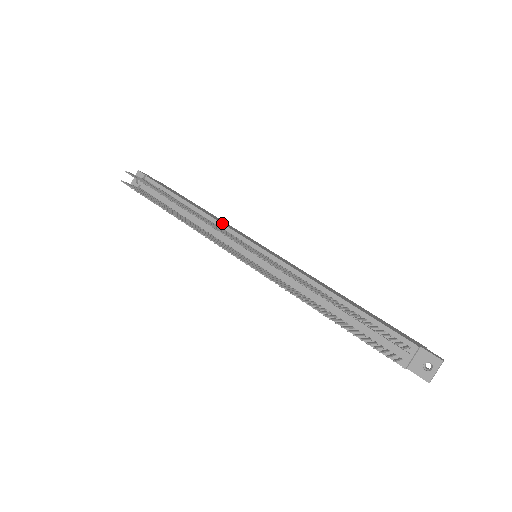
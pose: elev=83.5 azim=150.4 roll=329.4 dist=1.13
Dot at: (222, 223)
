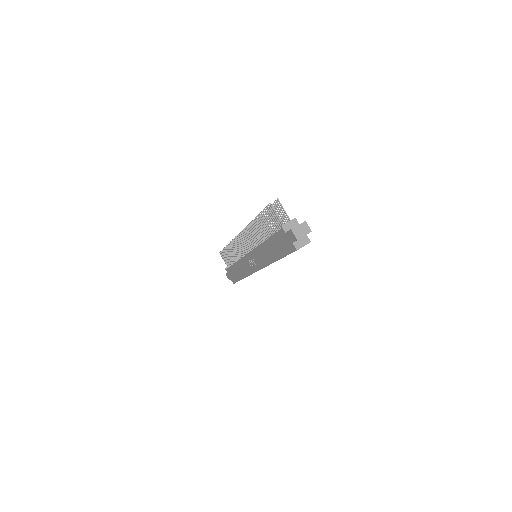
Dot at: occluded
